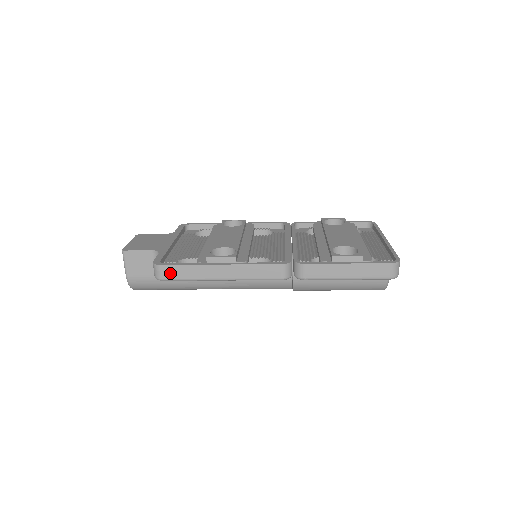
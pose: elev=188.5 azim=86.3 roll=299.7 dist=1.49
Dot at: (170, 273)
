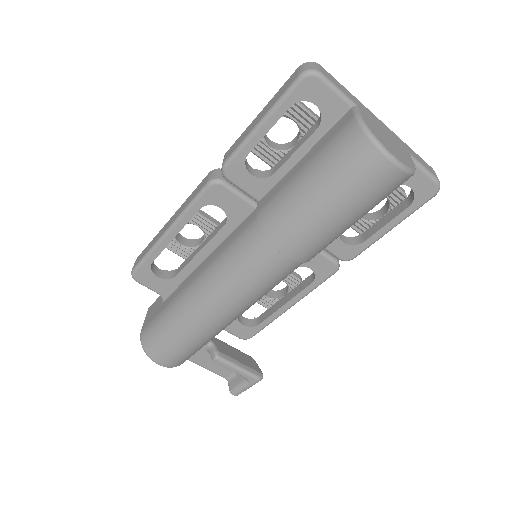
Dot at: (139, 259)
